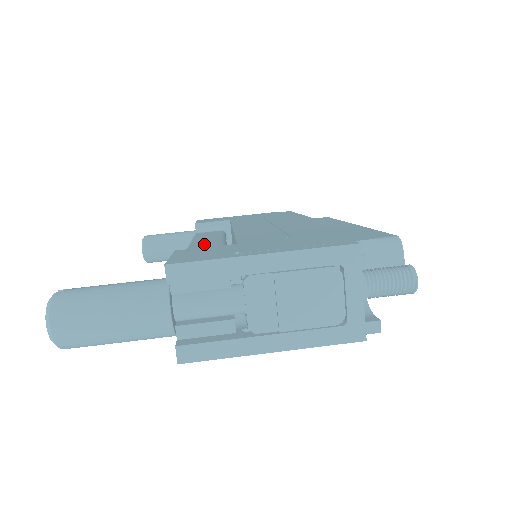
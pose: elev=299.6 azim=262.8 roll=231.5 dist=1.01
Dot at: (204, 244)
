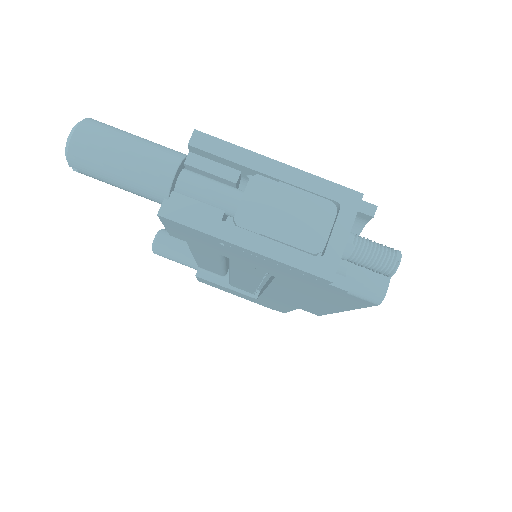
Dot at: occluded
